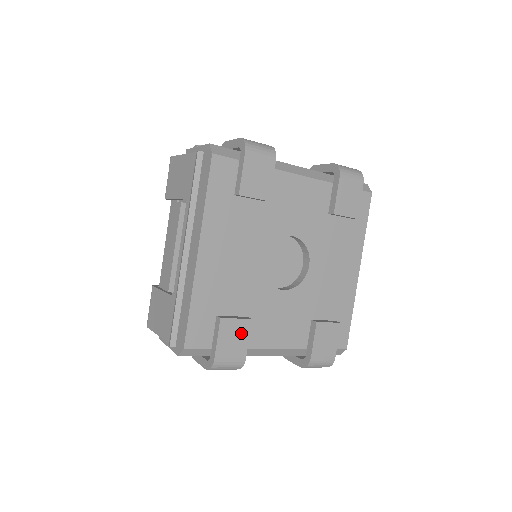
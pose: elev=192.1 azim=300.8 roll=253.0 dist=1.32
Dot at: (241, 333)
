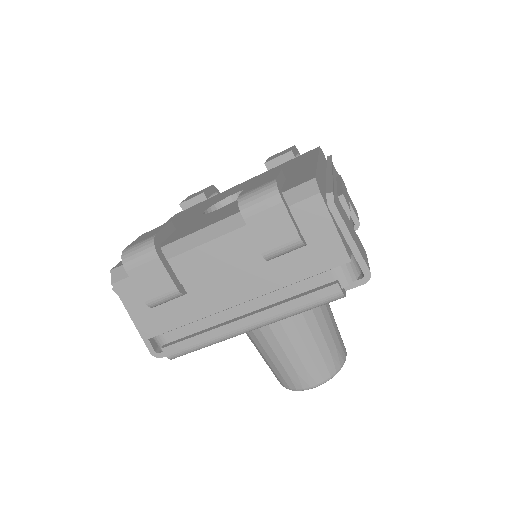
Dot at: (157, 230)
